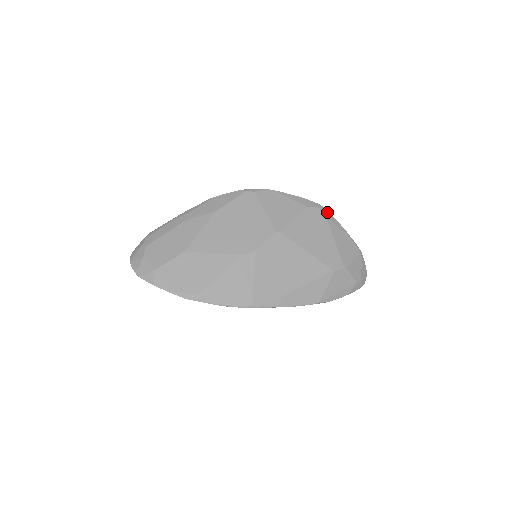
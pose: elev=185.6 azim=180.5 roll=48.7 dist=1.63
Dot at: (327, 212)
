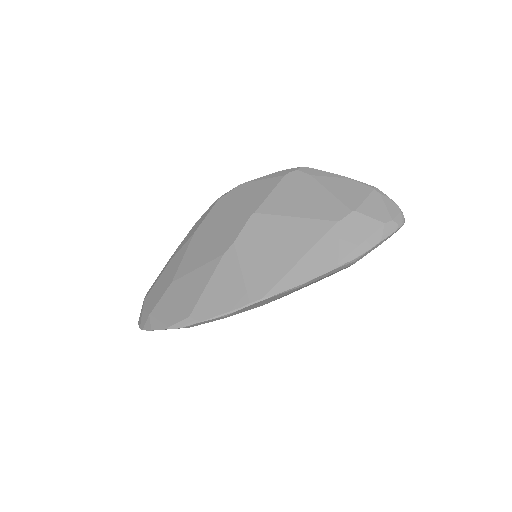
Dot at: (310, 170)
